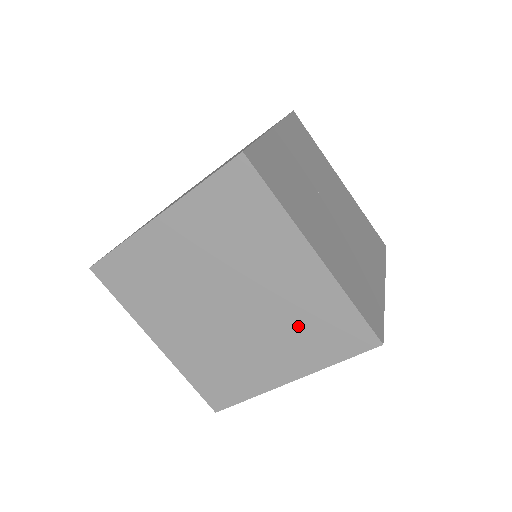
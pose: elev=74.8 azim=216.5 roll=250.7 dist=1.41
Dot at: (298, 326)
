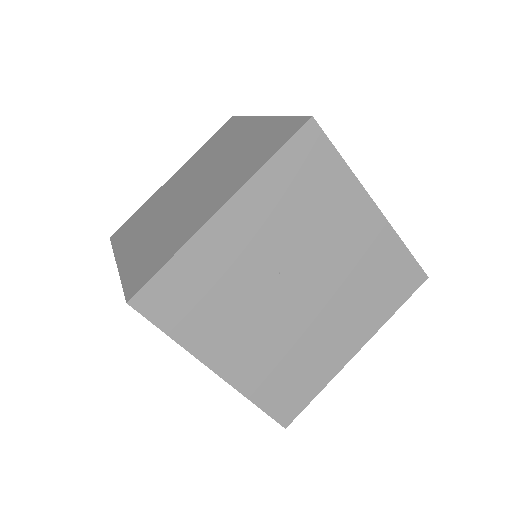
Dot at: occluded
